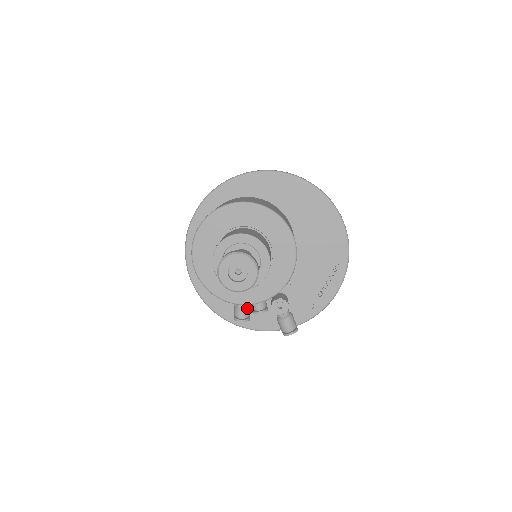
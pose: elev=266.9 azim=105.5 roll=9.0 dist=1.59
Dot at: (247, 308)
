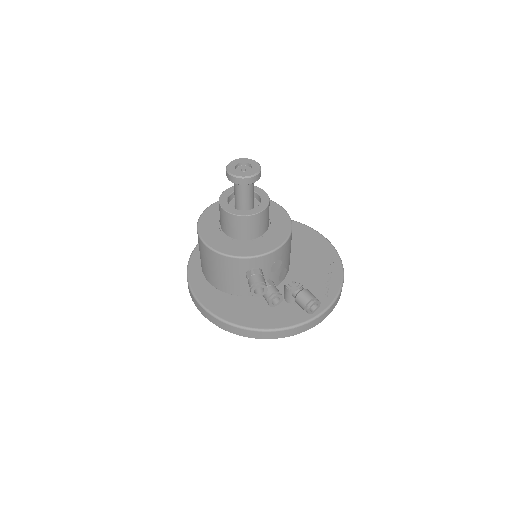
Dot at: (261, 275)
